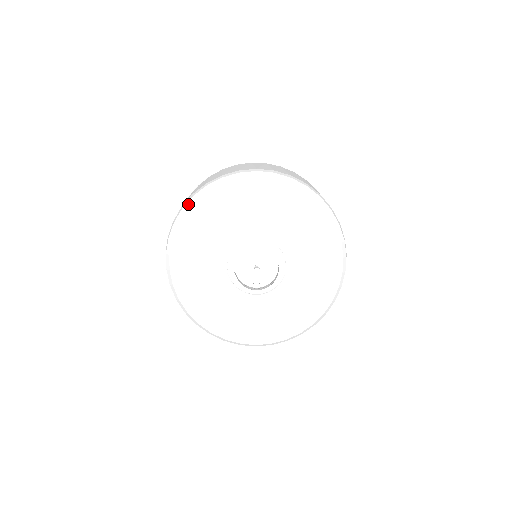
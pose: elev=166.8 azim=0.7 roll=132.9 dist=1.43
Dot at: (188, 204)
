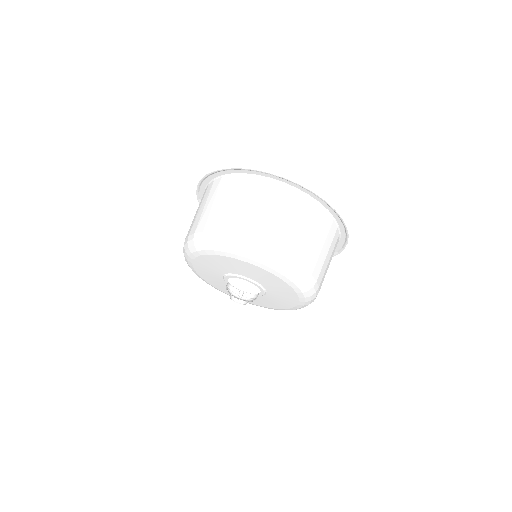
Dot at: occluded
